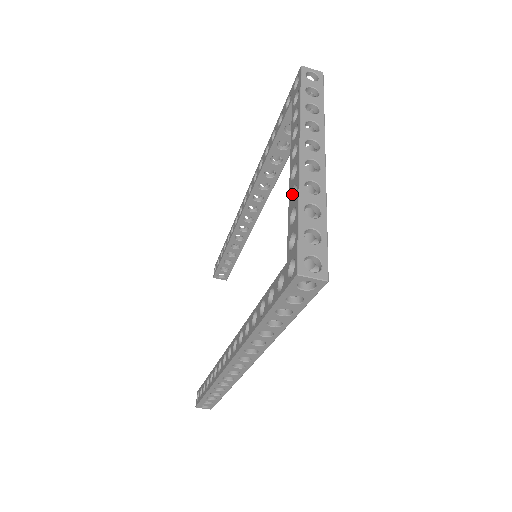
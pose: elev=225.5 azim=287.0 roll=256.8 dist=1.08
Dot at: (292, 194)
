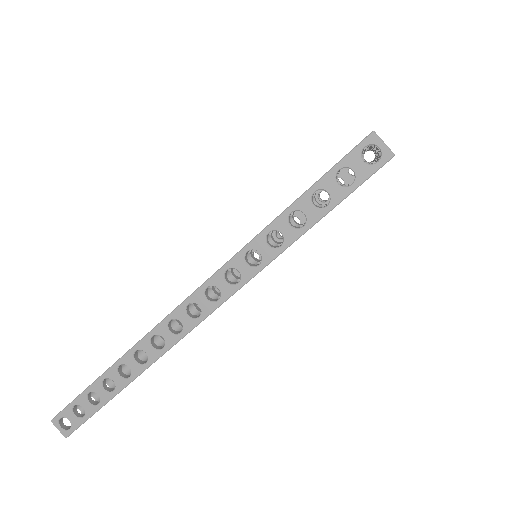
Dot at: occluded
